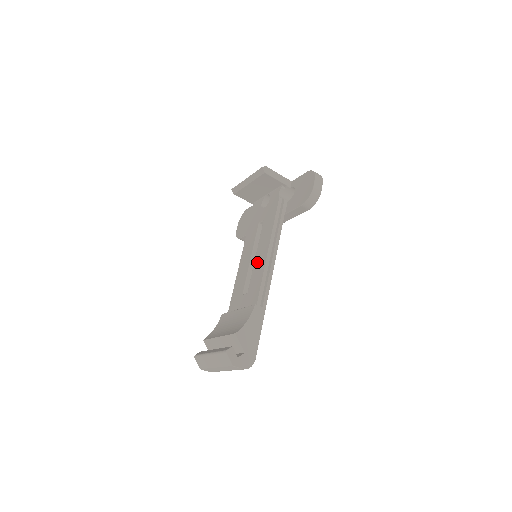
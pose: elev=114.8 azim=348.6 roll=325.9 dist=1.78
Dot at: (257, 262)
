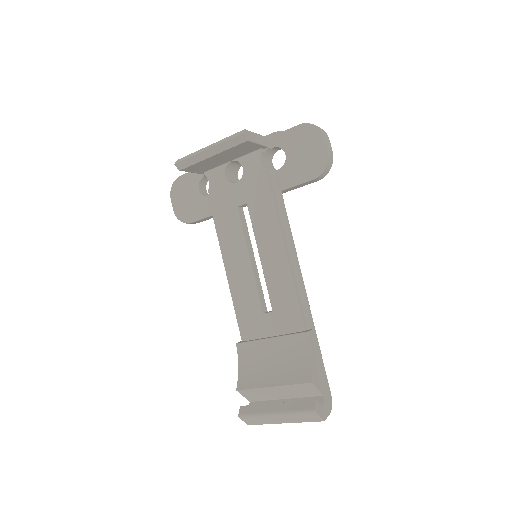
Dot at: (270, 268)
